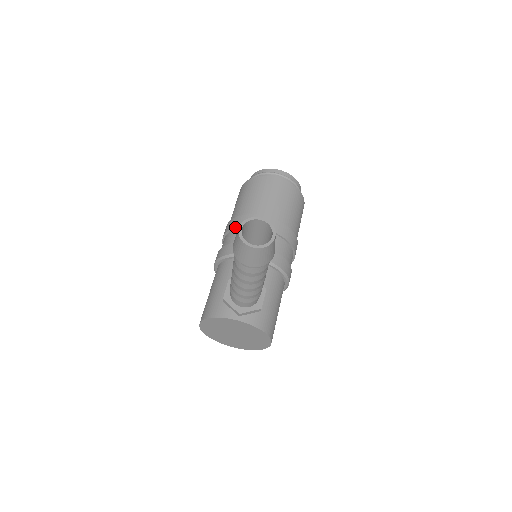
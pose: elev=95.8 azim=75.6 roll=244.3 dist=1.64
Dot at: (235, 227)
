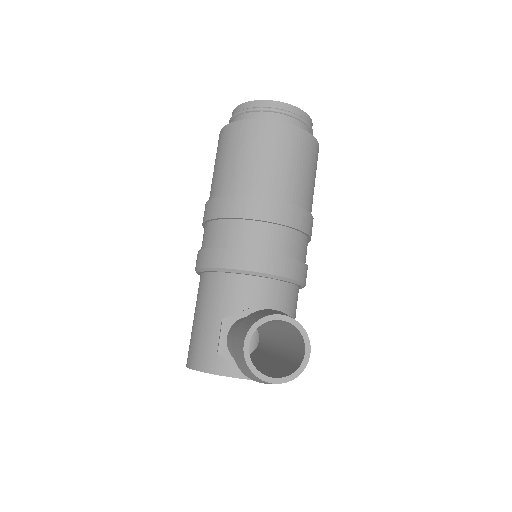
Dot at: (221, 217)
